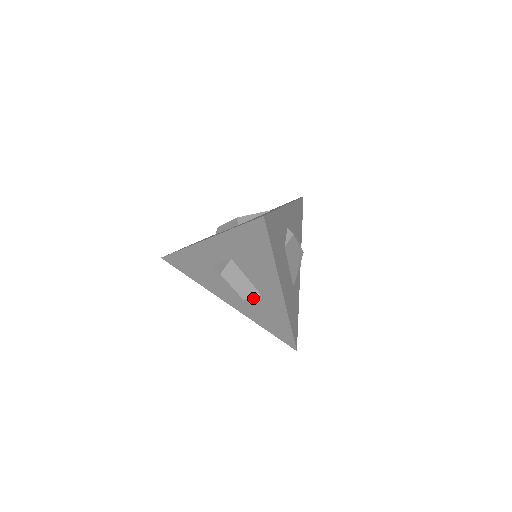
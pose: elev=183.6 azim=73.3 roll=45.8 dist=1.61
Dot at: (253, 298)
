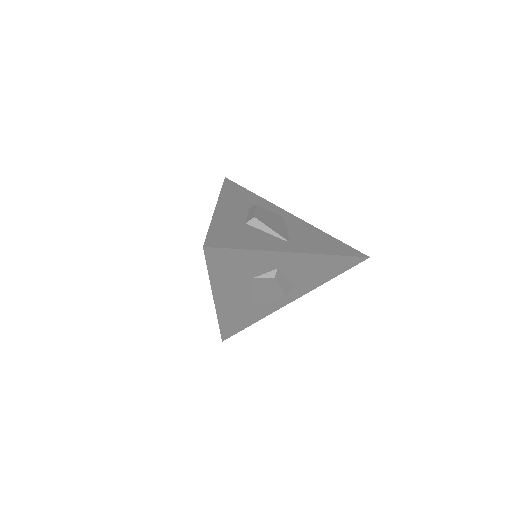
Dot at: occluded
